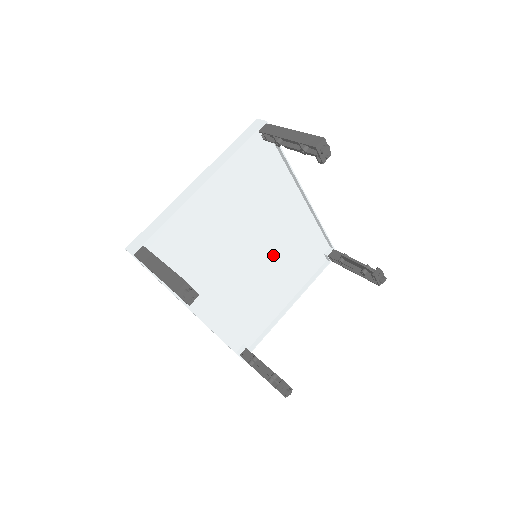
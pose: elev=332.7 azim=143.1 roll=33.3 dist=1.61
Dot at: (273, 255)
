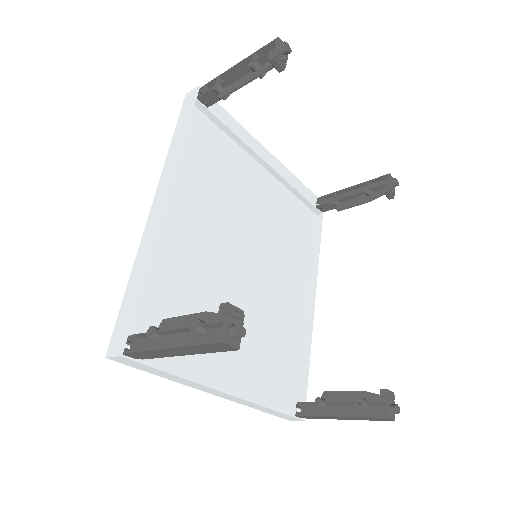
Dot at: (257, 300)
